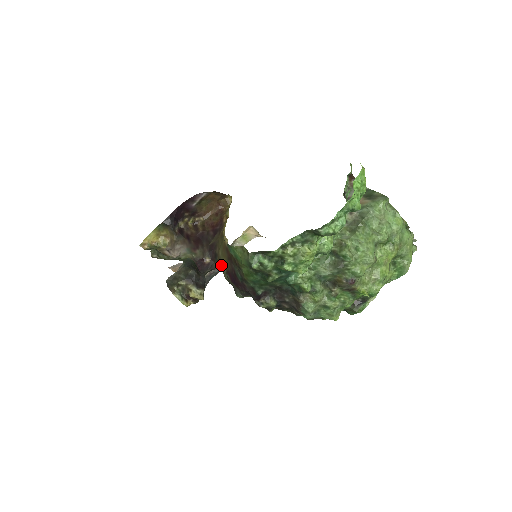
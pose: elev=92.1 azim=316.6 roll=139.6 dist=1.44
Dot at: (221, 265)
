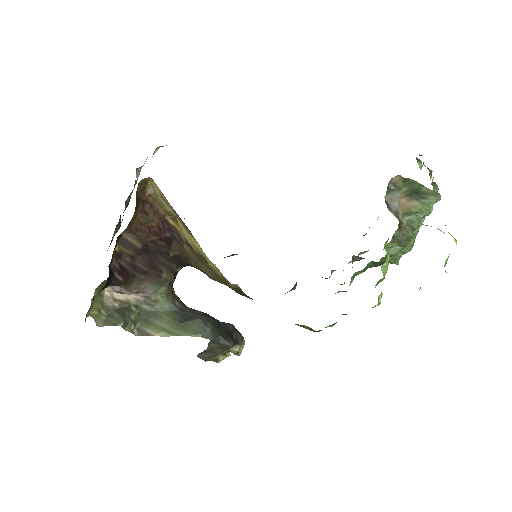
Dot at: occluded
